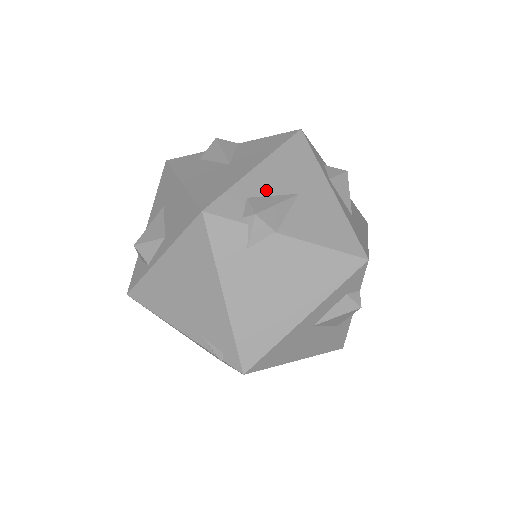
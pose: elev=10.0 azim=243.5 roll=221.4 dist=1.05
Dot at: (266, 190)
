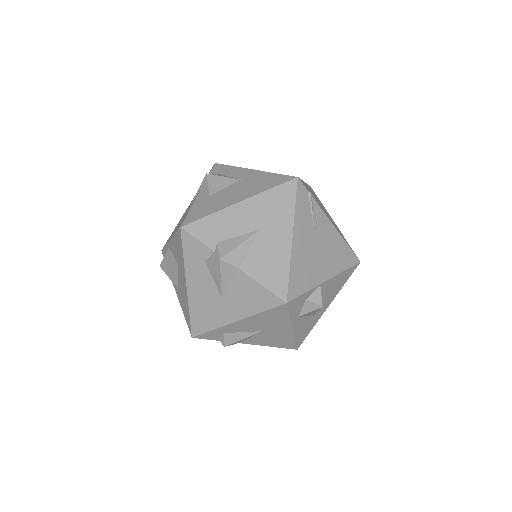
Dot at: (239, 330)
